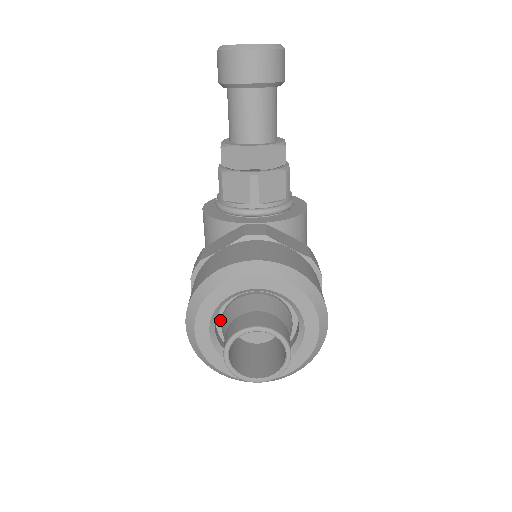
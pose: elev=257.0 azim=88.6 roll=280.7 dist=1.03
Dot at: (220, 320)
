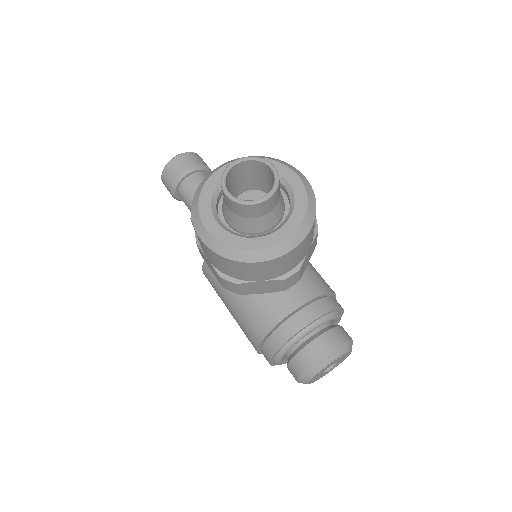
Dot at: (225, 223)
